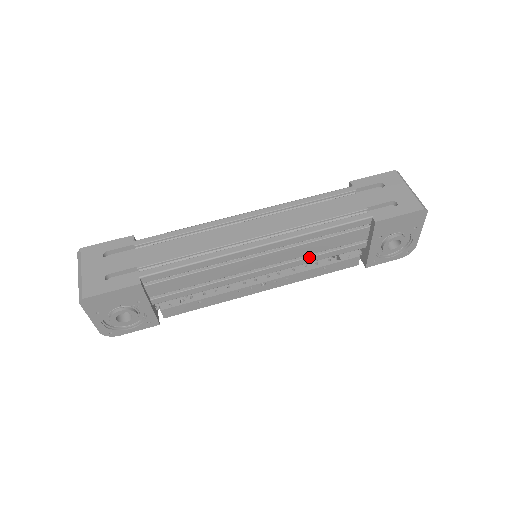
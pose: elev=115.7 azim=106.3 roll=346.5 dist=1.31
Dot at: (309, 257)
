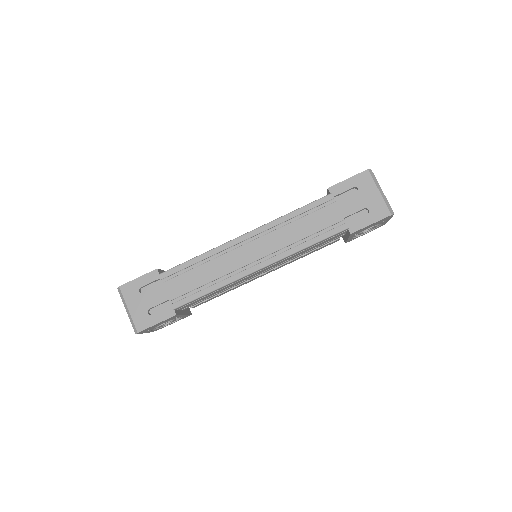
Dot at: (299, 255)
